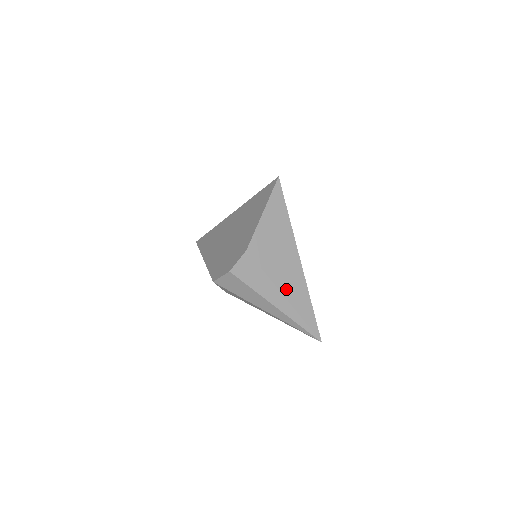
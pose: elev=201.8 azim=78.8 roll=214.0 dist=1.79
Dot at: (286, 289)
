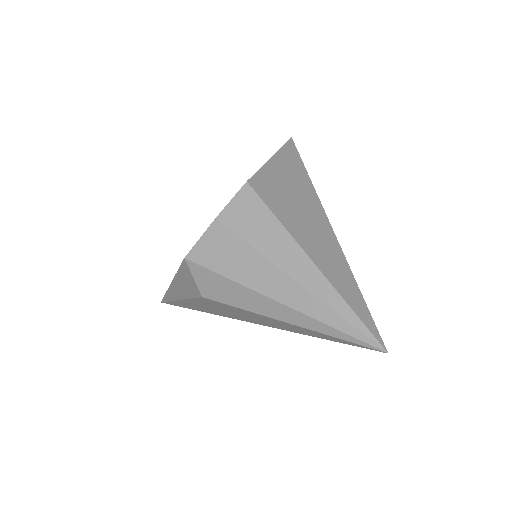
Dot at: (312, 251)
